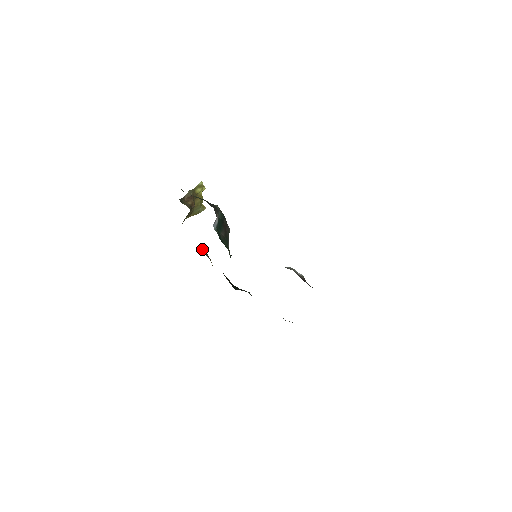
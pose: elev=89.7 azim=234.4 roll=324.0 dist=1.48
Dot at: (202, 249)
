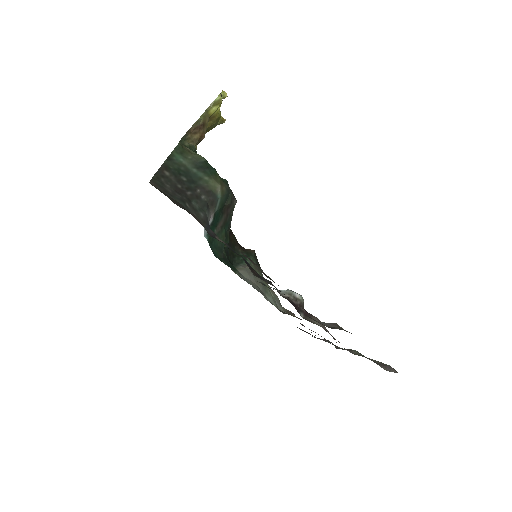
Dot at: occluded
